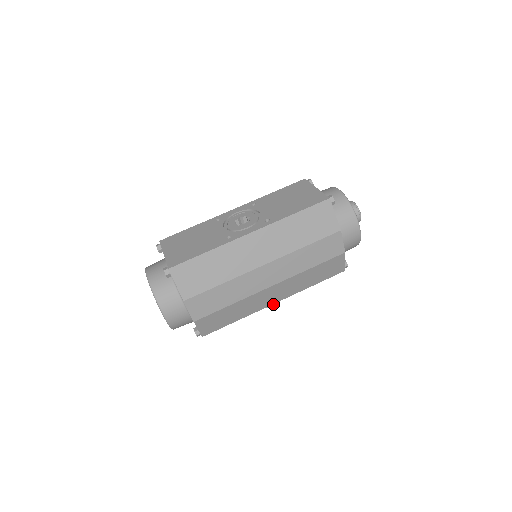
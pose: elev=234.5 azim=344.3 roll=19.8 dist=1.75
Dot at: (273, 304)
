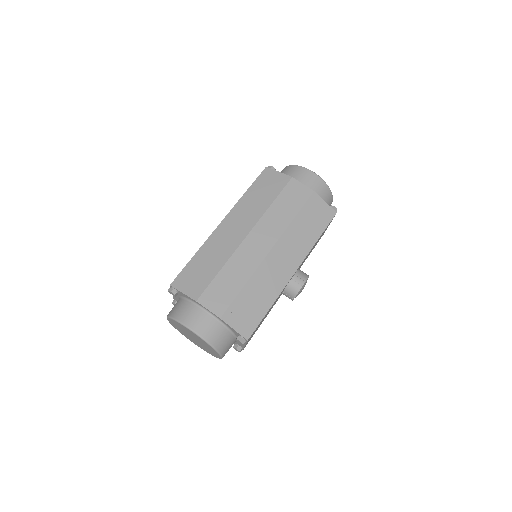
Dot at: (302, 283)
